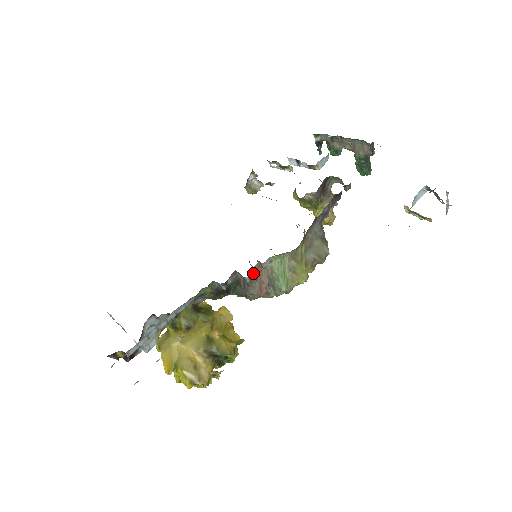
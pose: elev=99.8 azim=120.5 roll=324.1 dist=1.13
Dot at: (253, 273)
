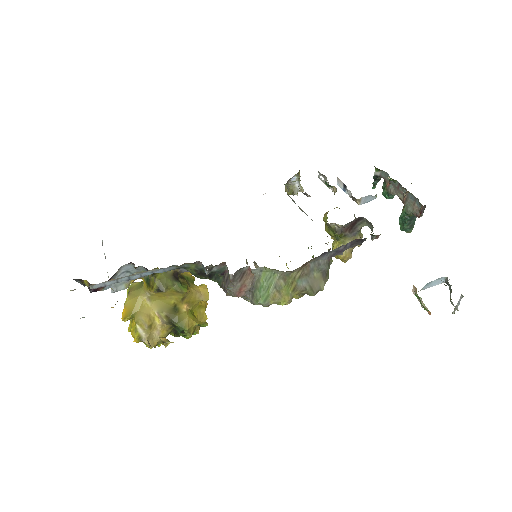
Dot at: (240, 273)
